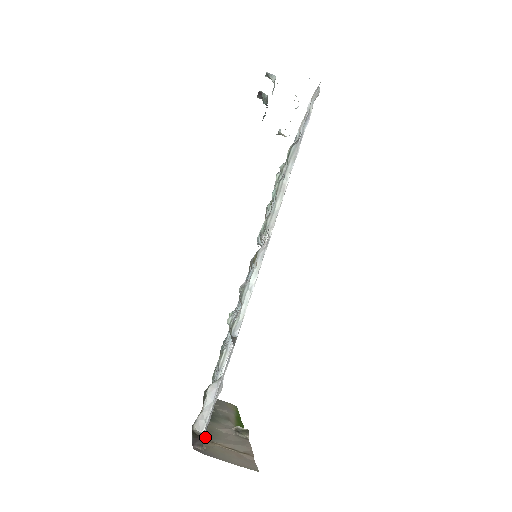
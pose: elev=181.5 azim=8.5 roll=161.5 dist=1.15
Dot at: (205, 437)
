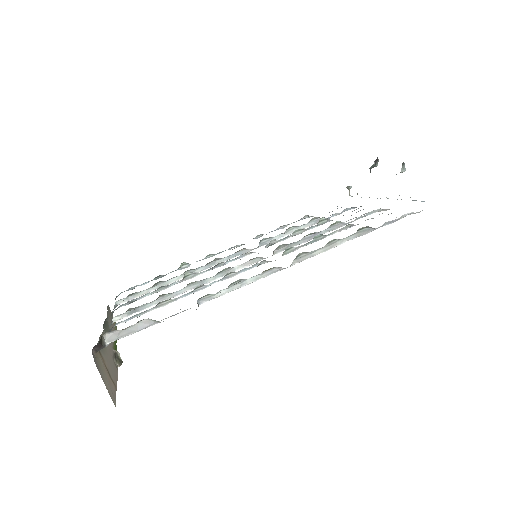
Dot at: occluded
